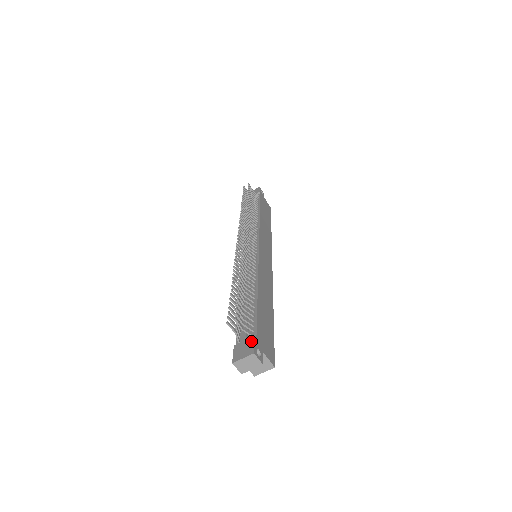
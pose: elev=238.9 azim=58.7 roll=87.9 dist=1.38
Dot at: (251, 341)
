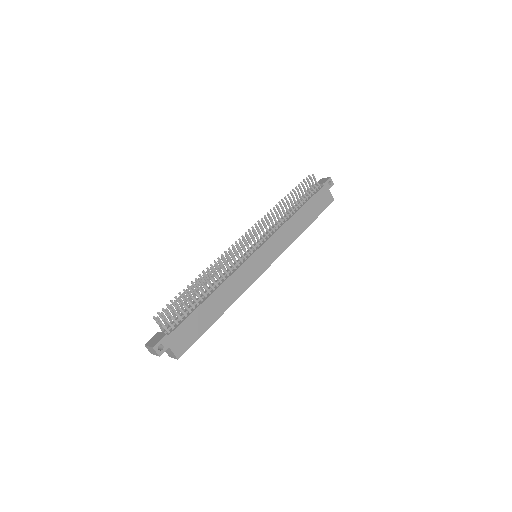
Dot at: (162, 337)
